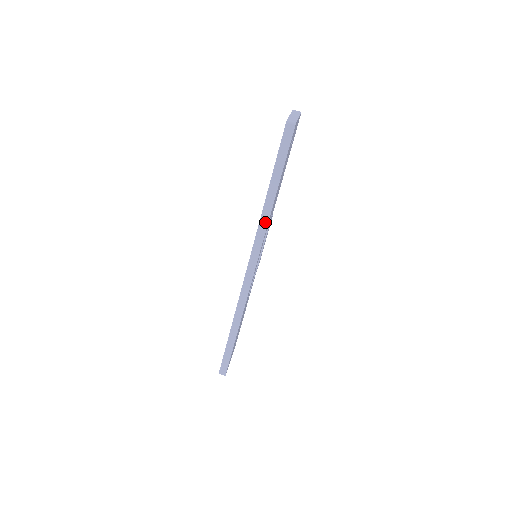
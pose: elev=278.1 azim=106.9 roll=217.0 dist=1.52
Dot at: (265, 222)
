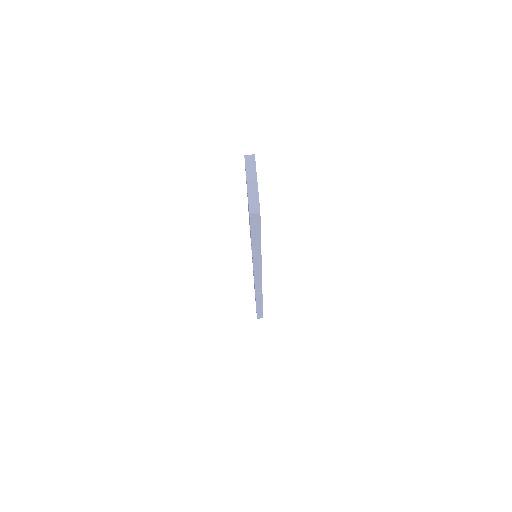
Dot at: (258, 261)
